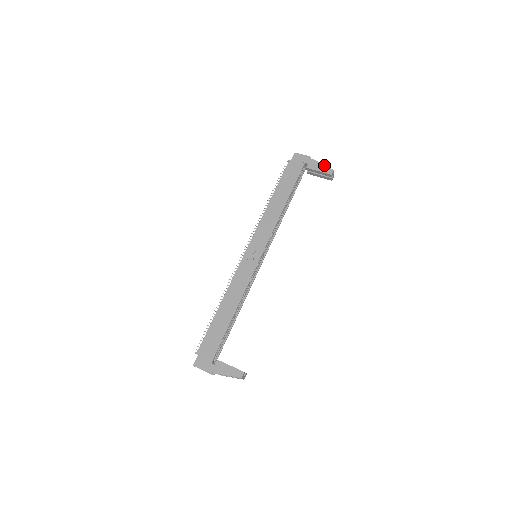
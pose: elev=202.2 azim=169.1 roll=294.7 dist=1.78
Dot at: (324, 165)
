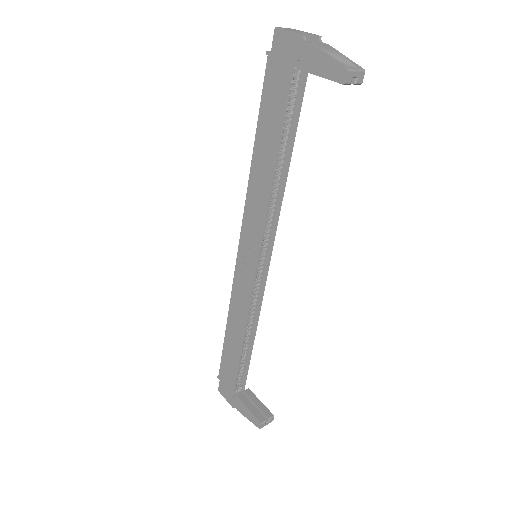
Dot at: (328, 57)
